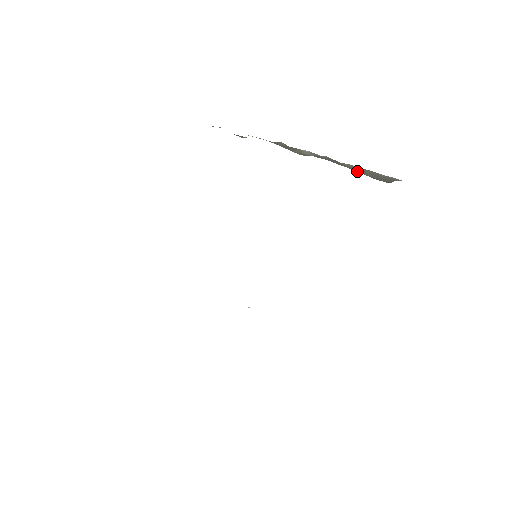
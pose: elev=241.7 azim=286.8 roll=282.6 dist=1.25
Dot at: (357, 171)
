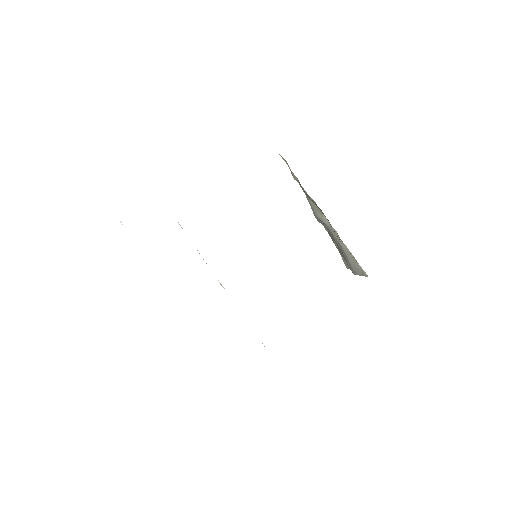
Dot at: (344, 253)
